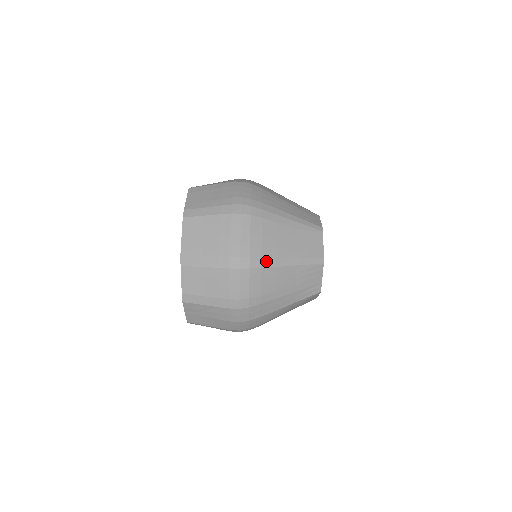
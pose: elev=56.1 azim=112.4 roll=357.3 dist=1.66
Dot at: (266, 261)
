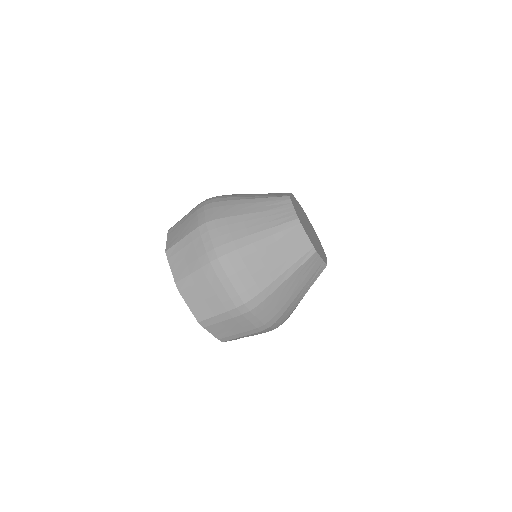
Dot at: (267, 291)
